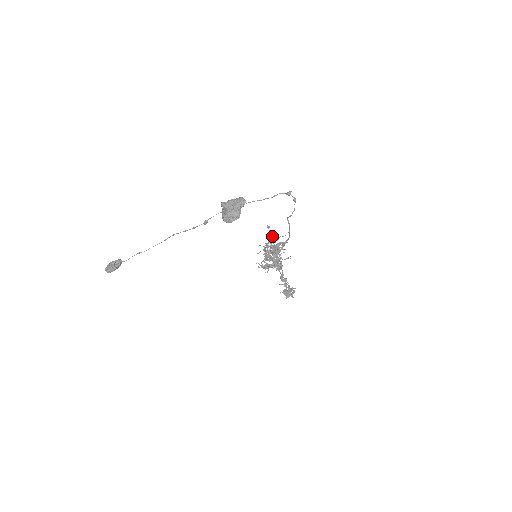
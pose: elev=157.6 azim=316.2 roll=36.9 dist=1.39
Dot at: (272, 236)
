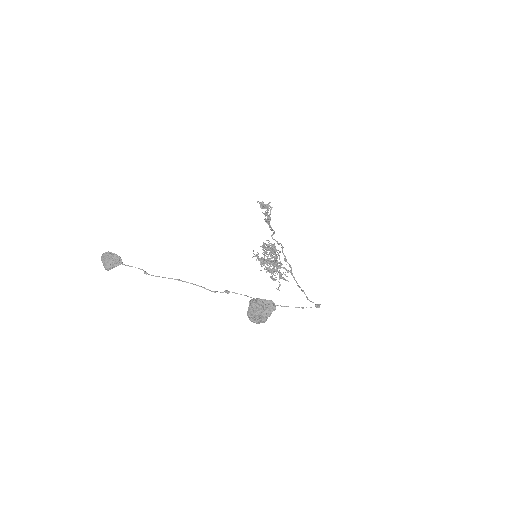
Dot at: (280, 265)
